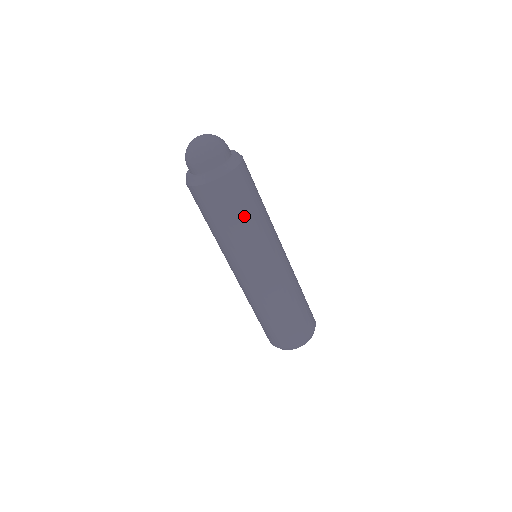
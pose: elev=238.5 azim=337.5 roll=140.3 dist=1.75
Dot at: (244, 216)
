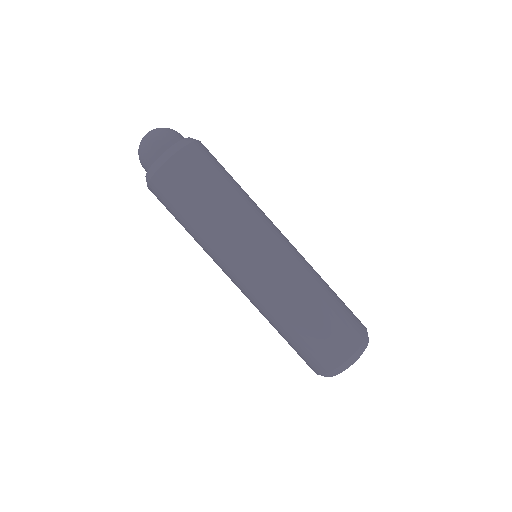
Dot at: (195, 211)
